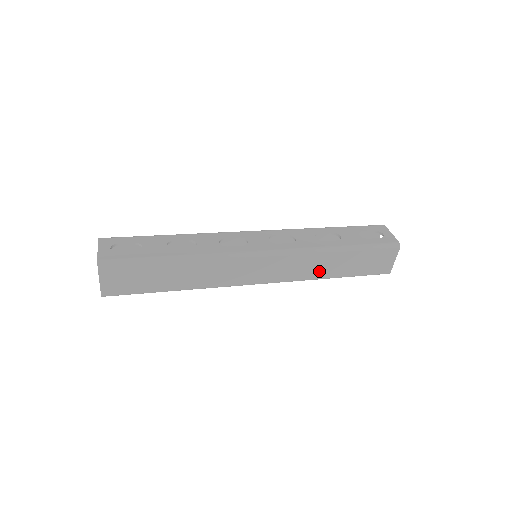
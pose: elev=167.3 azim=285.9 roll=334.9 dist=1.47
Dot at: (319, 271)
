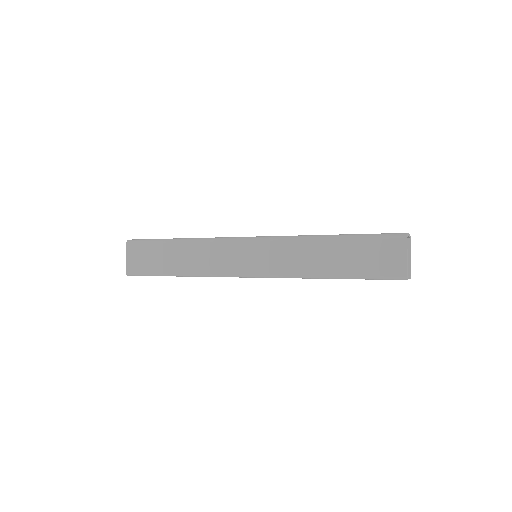
Dot at: (310, 265)
